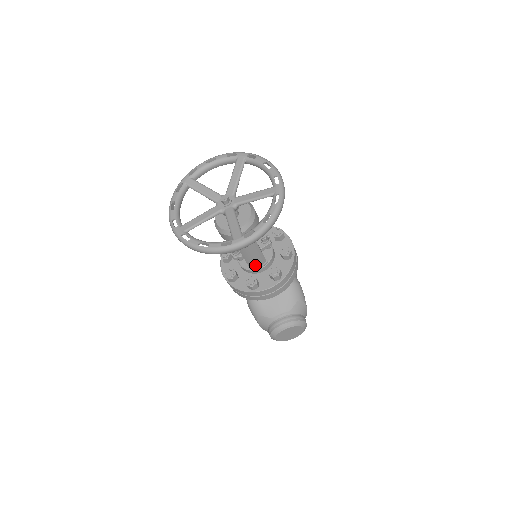
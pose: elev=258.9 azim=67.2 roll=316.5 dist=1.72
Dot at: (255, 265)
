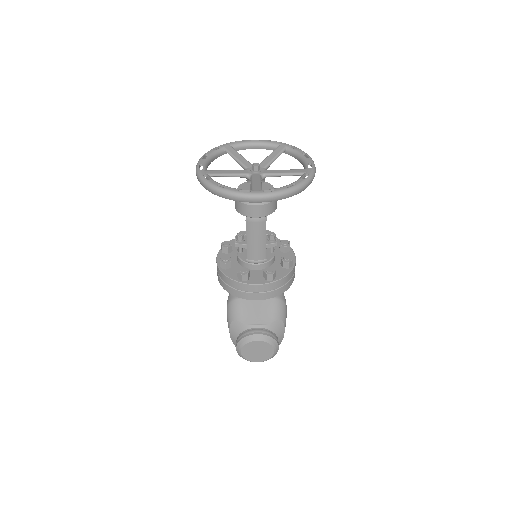
Dot at: (254, 257)
